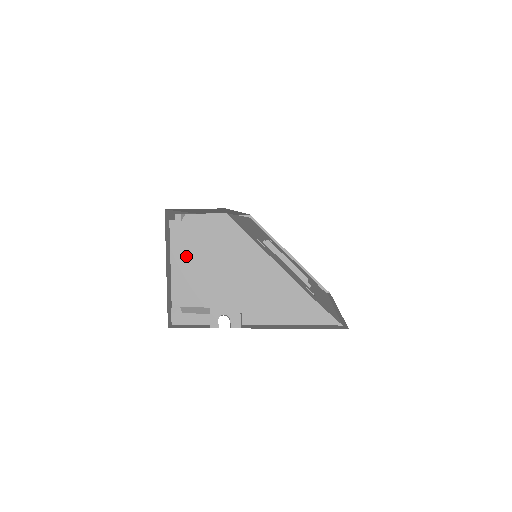
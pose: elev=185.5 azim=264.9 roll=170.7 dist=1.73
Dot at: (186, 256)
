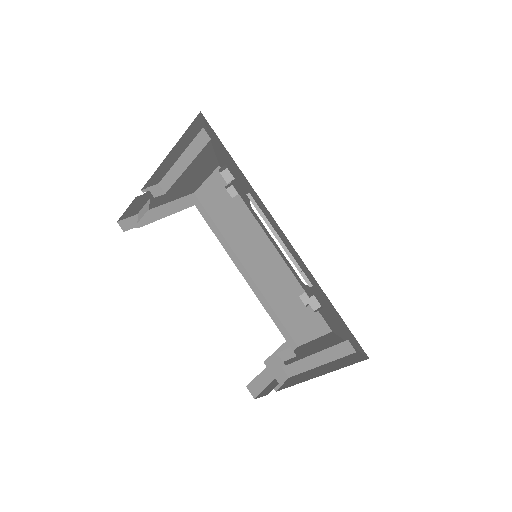
Dot at: occluded
